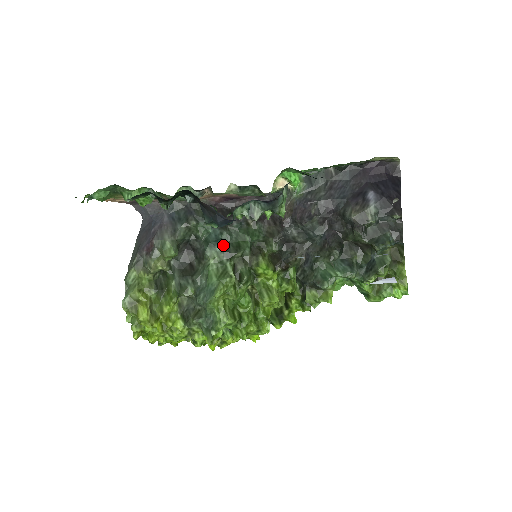
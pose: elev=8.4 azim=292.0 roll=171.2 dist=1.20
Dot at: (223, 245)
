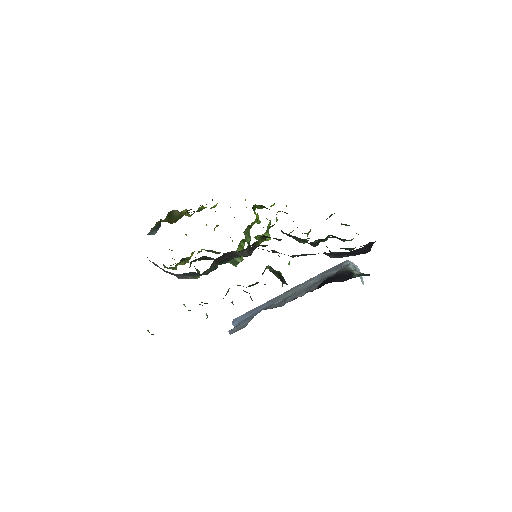
Dot at: occluded
